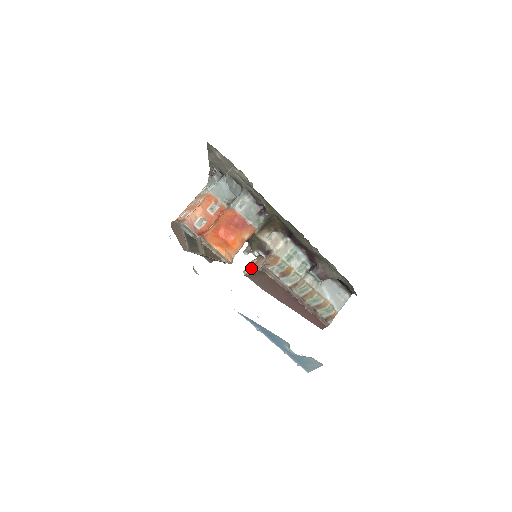
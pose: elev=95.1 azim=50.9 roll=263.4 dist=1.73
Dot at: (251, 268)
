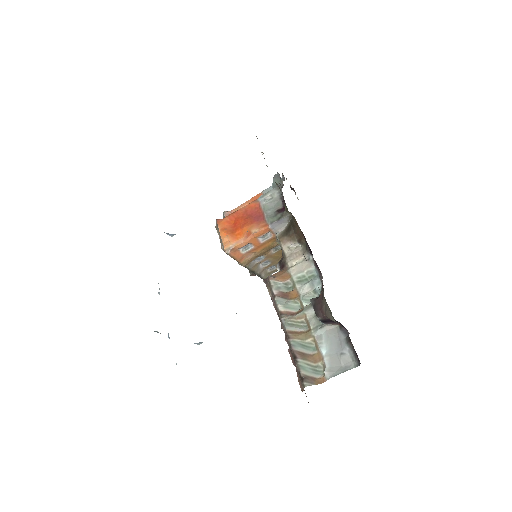
Dot at: occluded
